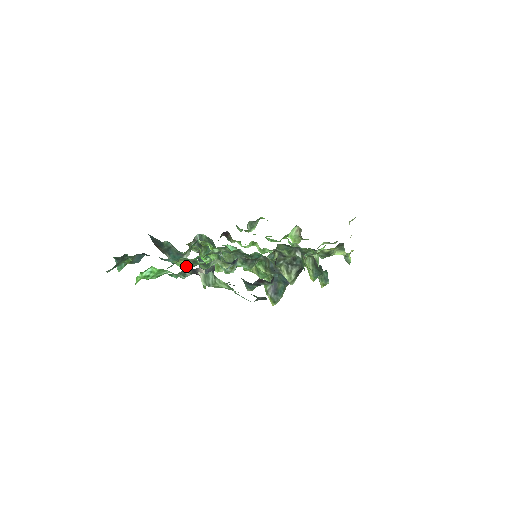
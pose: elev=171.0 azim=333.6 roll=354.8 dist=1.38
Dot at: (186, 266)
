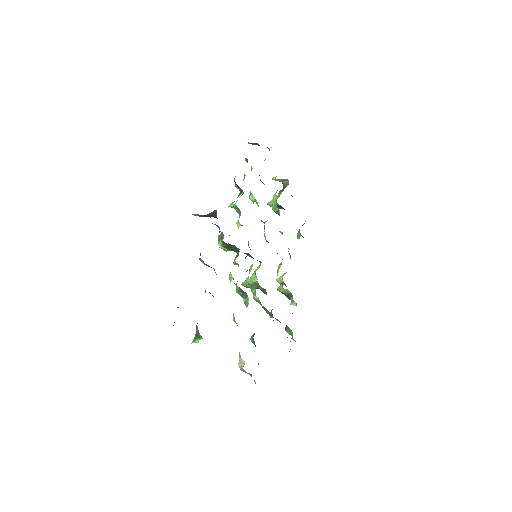
Dot at: occluded
